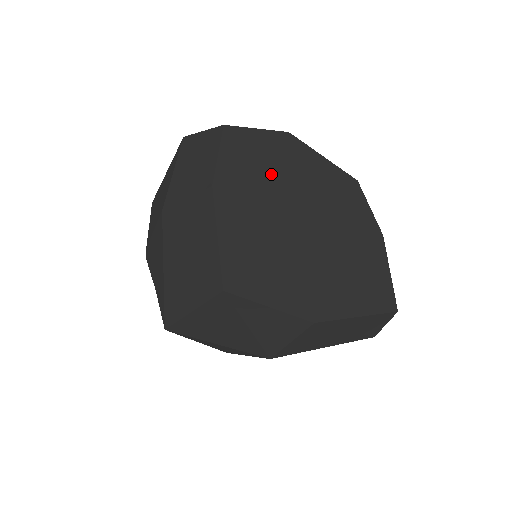
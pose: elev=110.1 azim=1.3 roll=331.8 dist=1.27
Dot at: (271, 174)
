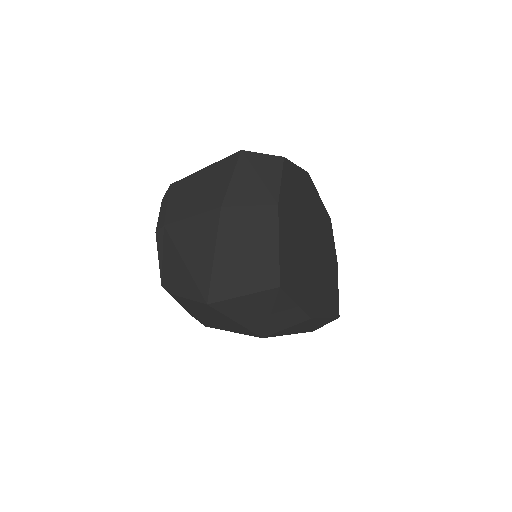
Dot at: (300, 203)
